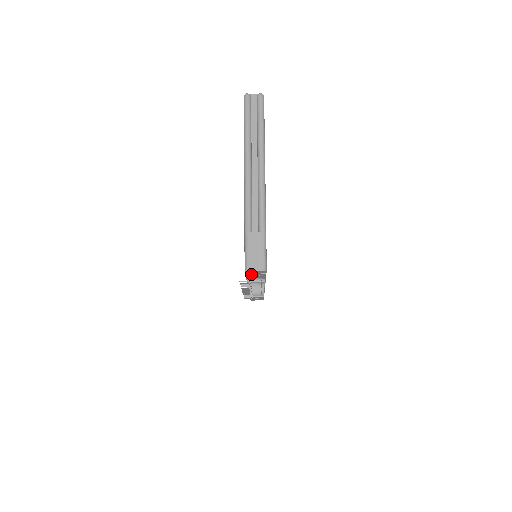
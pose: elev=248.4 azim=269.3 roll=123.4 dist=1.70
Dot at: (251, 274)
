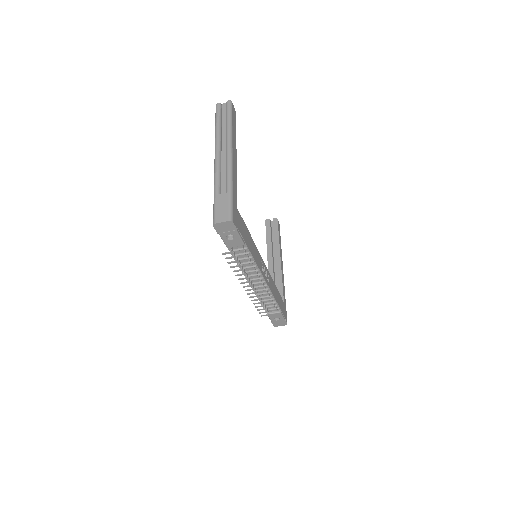
Dot at: (224, 234)
